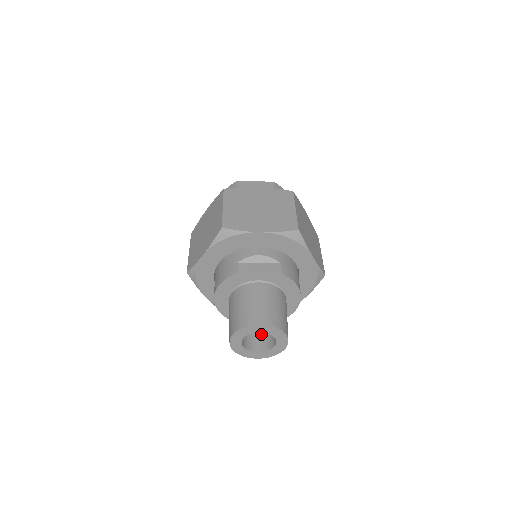
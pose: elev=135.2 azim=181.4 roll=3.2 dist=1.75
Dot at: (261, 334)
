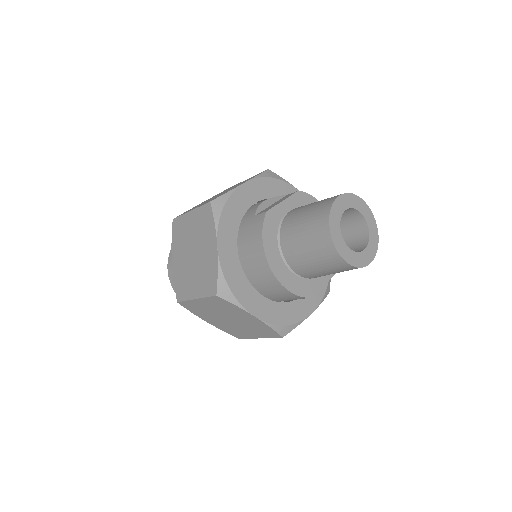
Dot at: occluded
